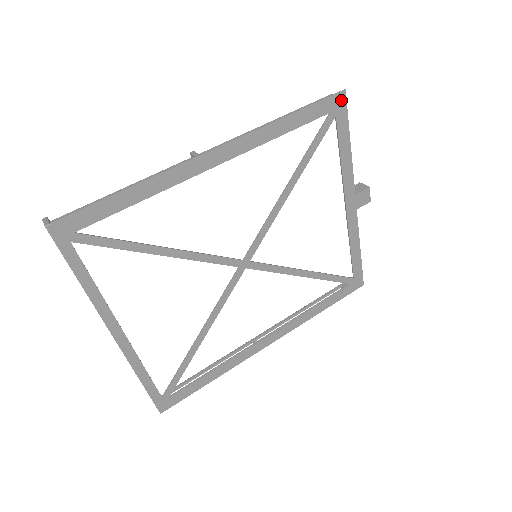
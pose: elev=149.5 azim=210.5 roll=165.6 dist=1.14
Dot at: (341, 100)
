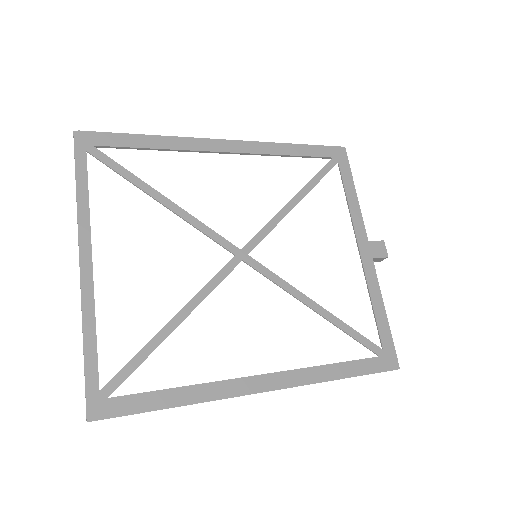
Dot at: (342, 153)
